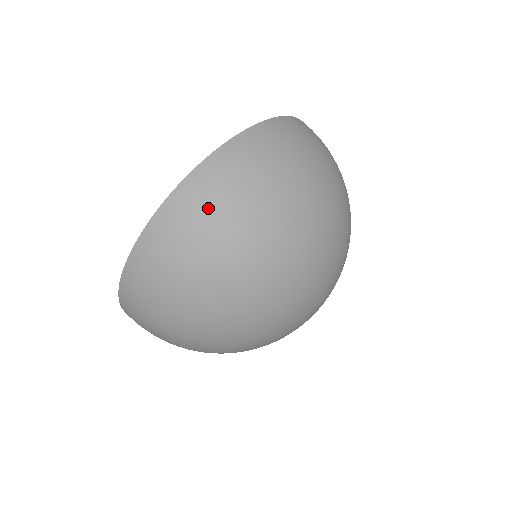
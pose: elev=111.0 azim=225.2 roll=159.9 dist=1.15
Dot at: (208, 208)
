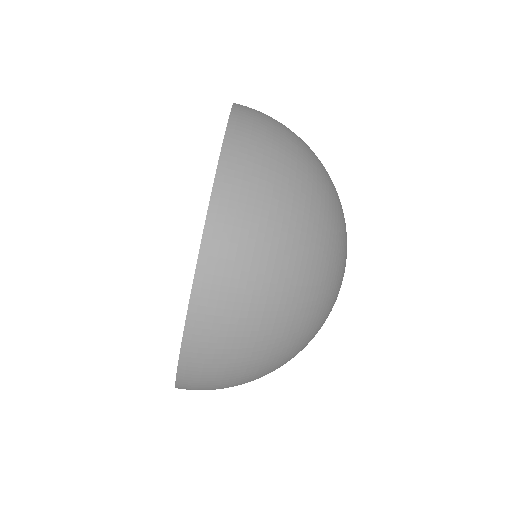
Dot at: (240, 275)
